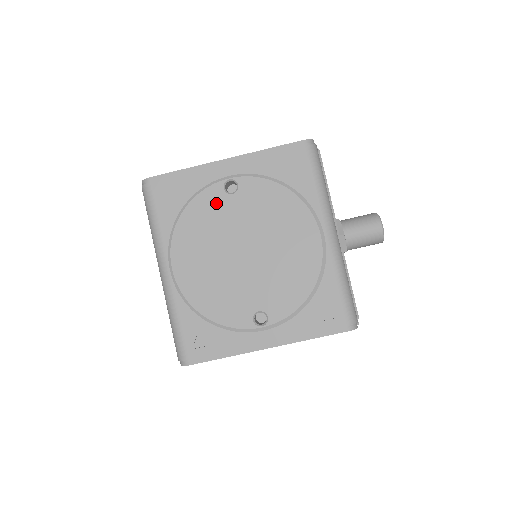
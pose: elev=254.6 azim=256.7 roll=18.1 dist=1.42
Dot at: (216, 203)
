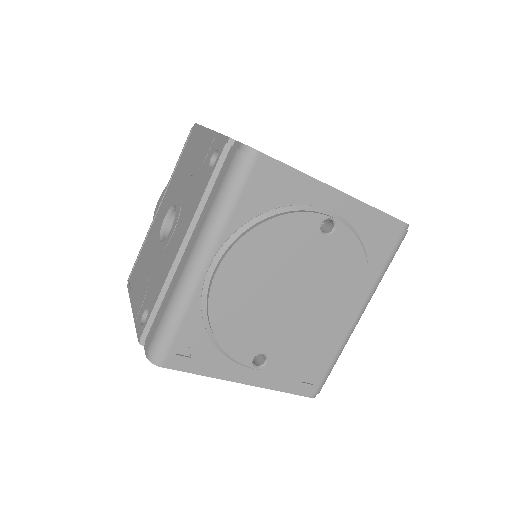
Dot at: (304, 233)
